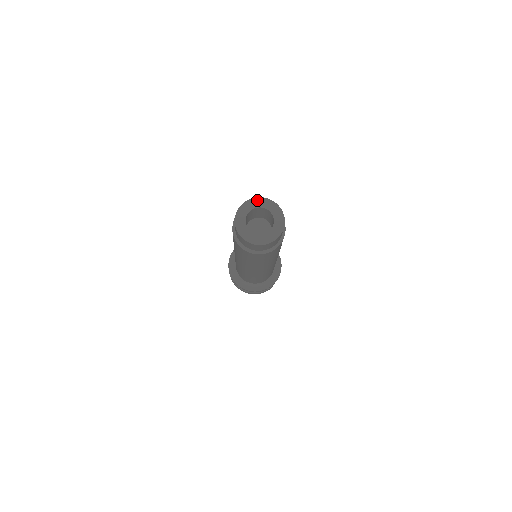
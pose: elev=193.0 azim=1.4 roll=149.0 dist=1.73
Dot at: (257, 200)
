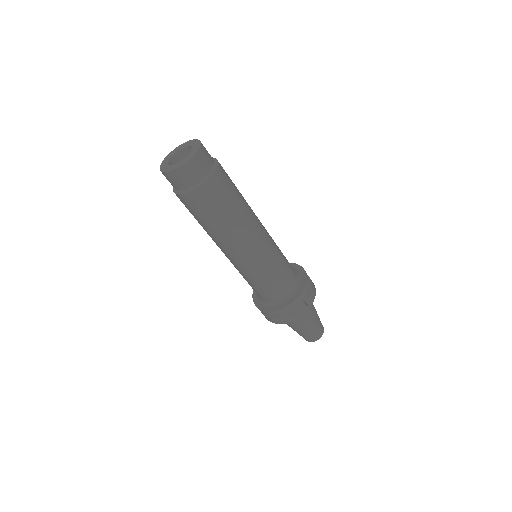
Dot at: (188, 142)
